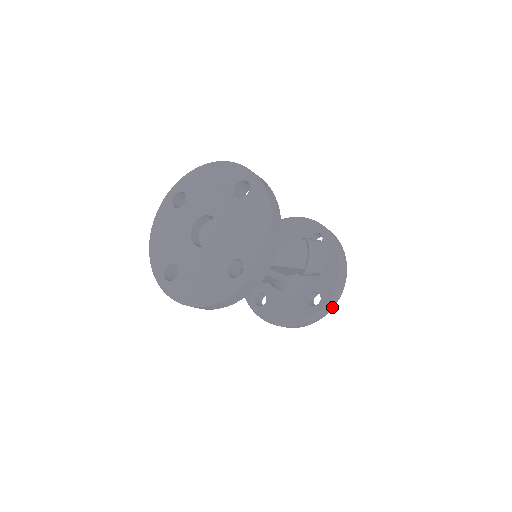
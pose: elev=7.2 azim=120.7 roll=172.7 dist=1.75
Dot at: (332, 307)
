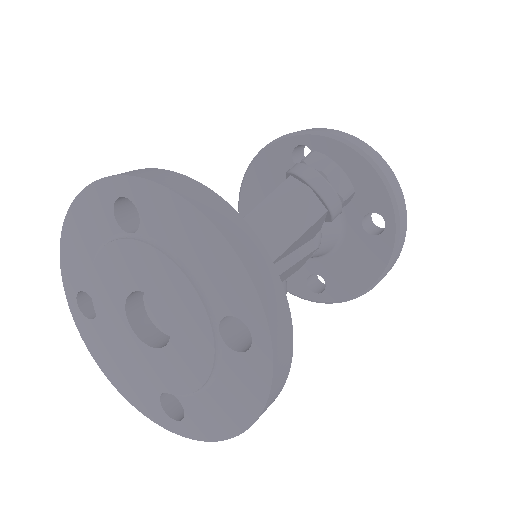
Dot at: (404, 210)
